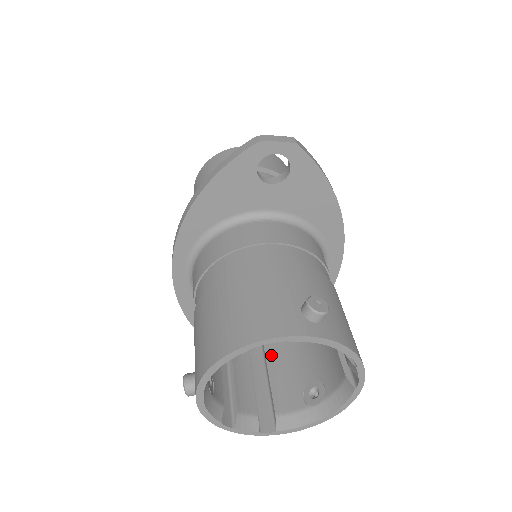
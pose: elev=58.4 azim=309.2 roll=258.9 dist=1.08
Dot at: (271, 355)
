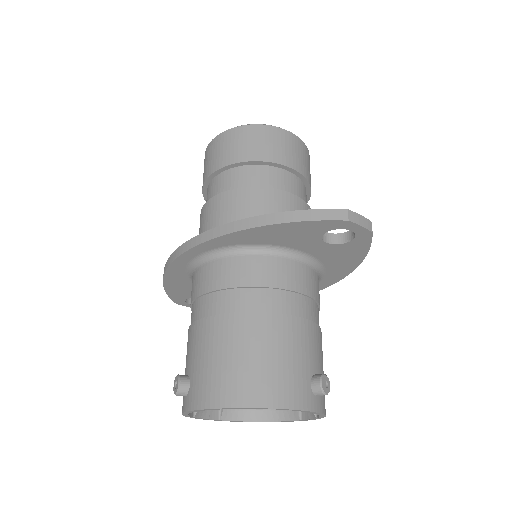
Dot at: occluded
